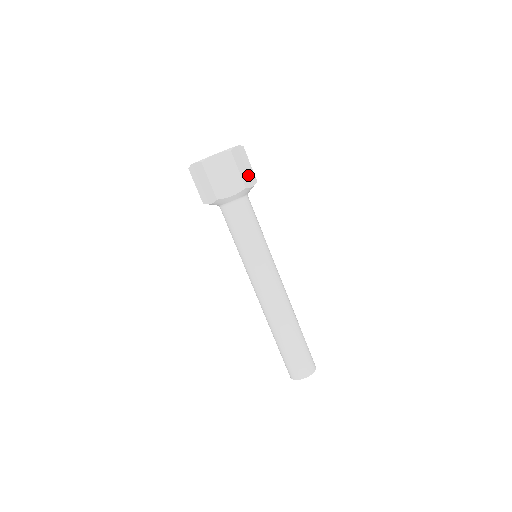
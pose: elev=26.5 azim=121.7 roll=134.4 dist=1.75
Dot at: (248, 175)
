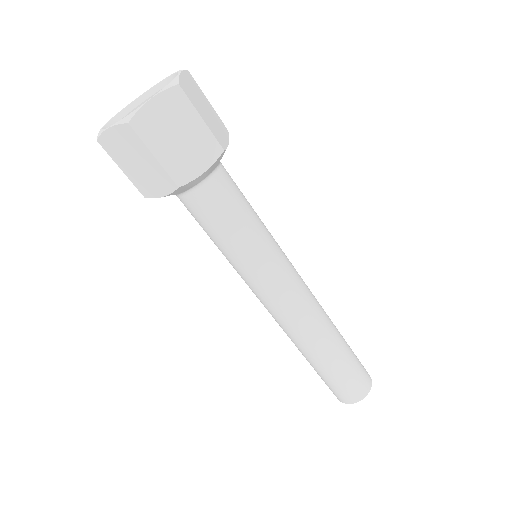
Dot at: (215, 124)
